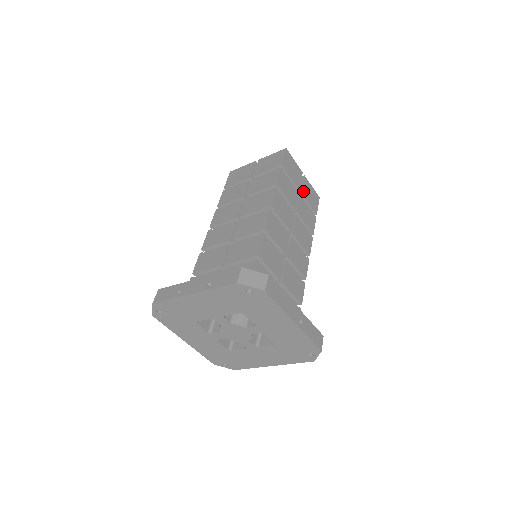
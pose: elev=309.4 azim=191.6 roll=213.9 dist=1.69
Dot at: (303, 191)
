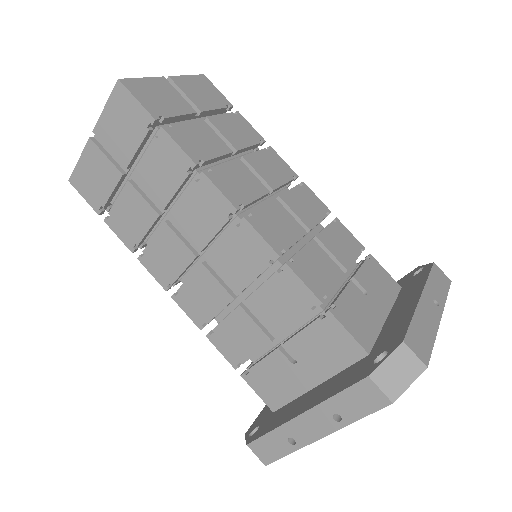
Dot at: (198, 105)
